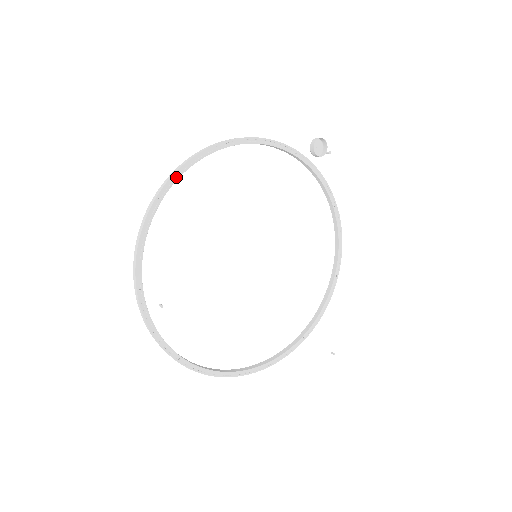
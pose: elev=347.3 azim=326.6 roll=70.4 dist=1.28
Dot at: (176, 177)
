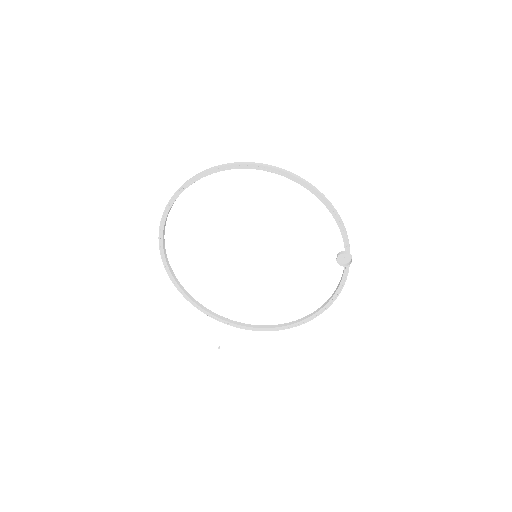
Dot at: (265, 169)
